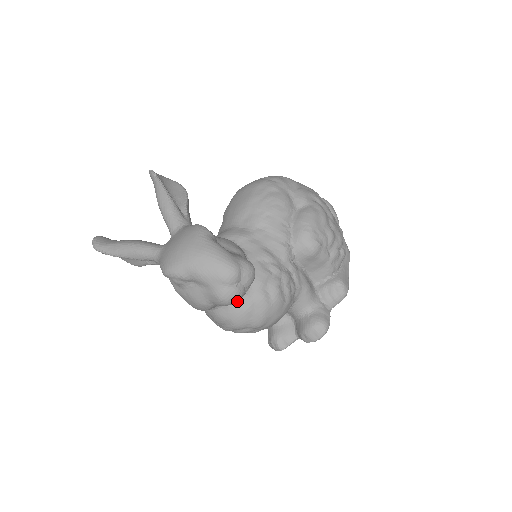
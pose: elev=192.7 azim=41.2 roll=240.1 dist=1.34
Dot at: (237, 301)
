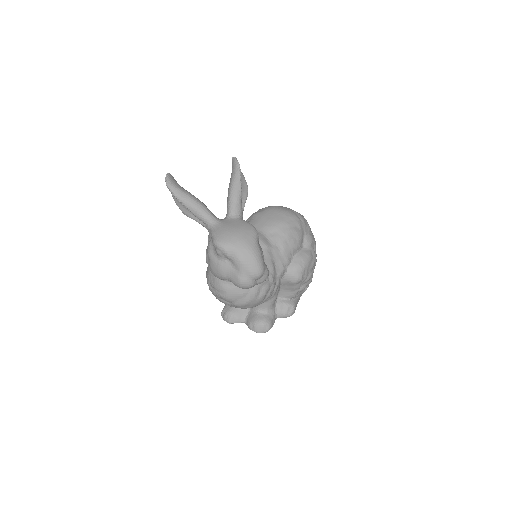
Dot at: (245, 288)
